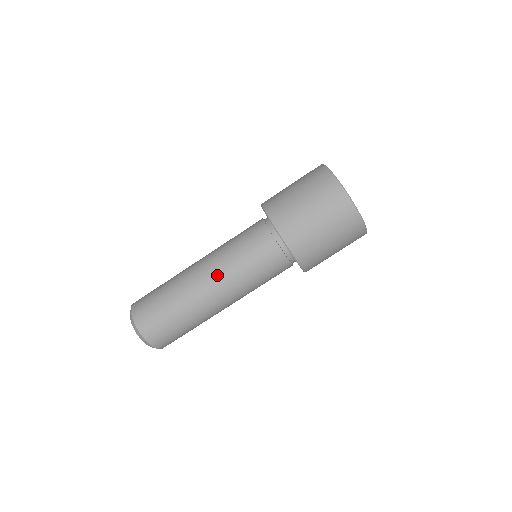
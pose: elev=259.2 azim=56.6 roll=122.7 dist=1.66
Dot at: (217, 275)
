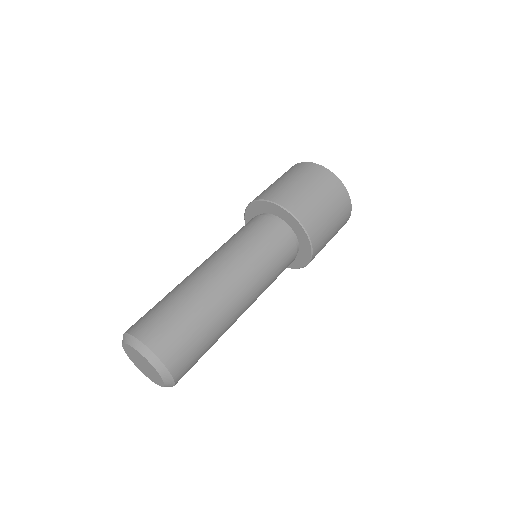
Dot at: (233, 266)
